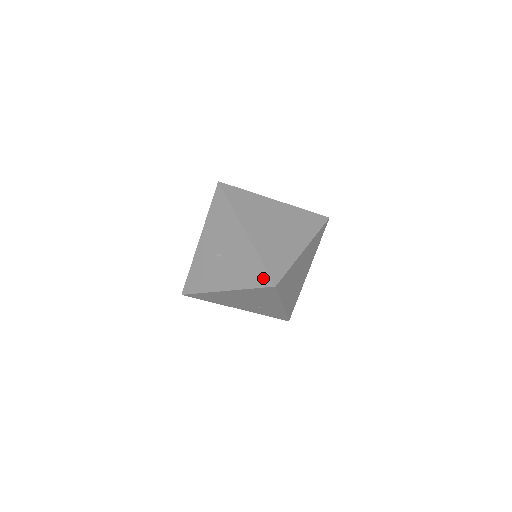
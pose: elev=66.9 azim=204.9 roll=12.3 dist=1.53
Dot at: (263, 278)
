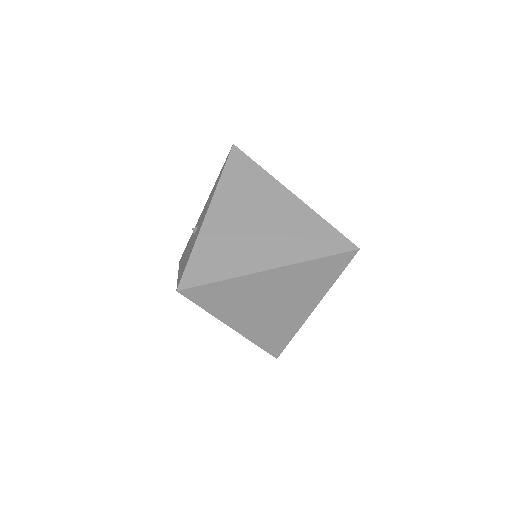
Dot at: (181, 275)
